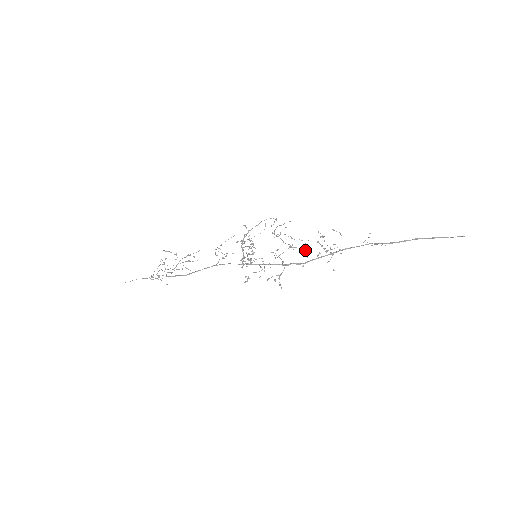
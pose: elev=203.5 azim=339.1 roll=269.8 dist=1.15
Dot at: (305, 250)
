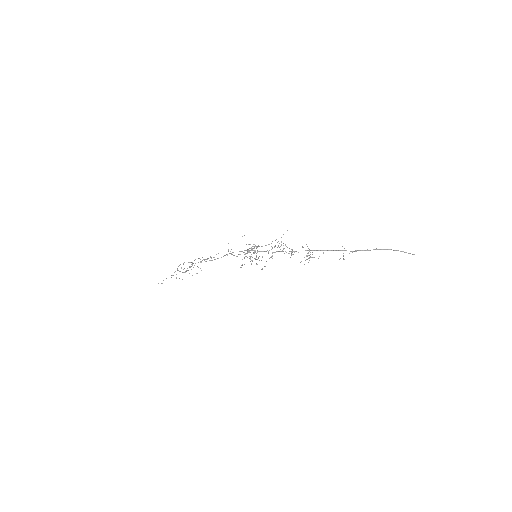
Dot at: occluded
